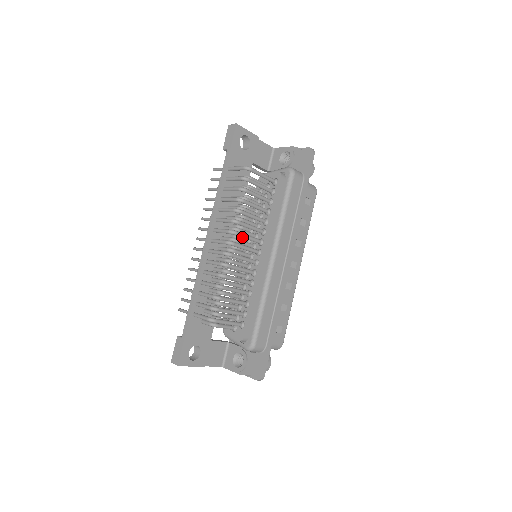
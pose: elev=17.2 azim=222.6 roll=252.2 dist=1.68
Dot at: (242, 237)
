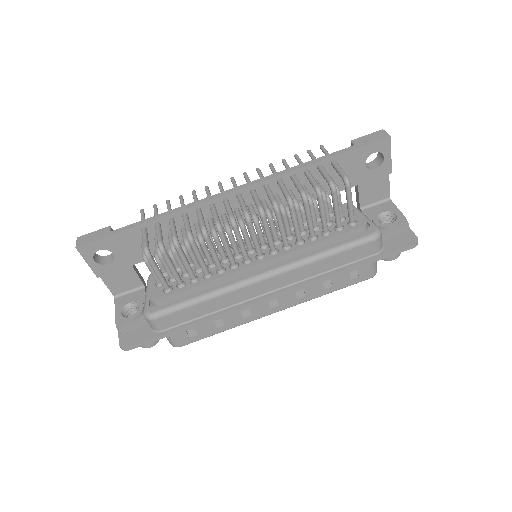
Dot at: (264, 226)
